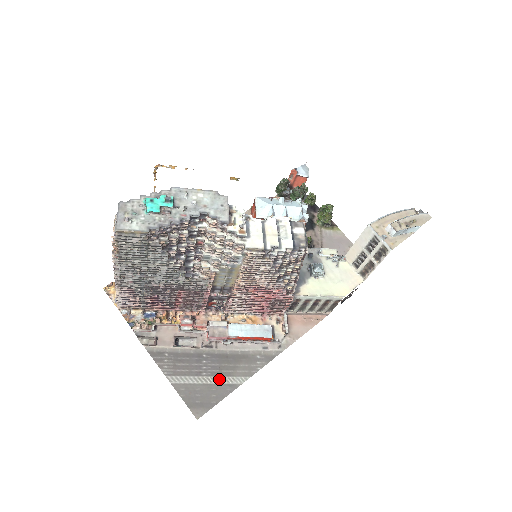
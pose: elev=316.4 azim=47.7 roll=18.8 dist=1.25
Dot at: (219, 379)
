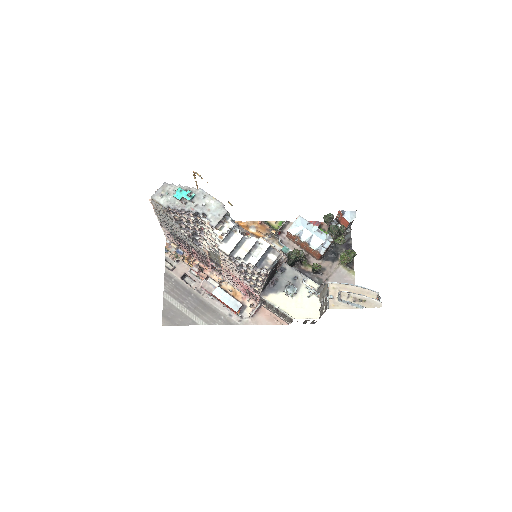
Dot at: (190, 313)
